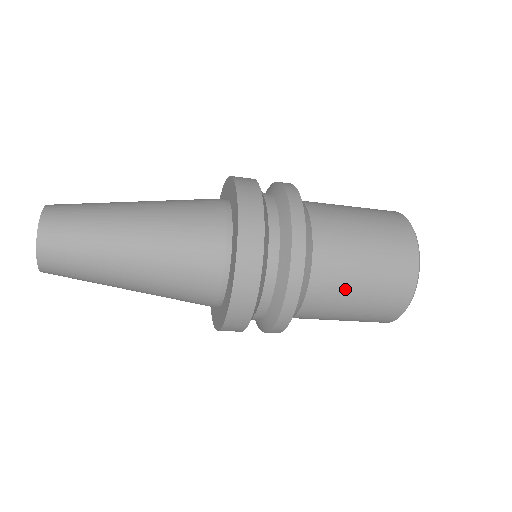
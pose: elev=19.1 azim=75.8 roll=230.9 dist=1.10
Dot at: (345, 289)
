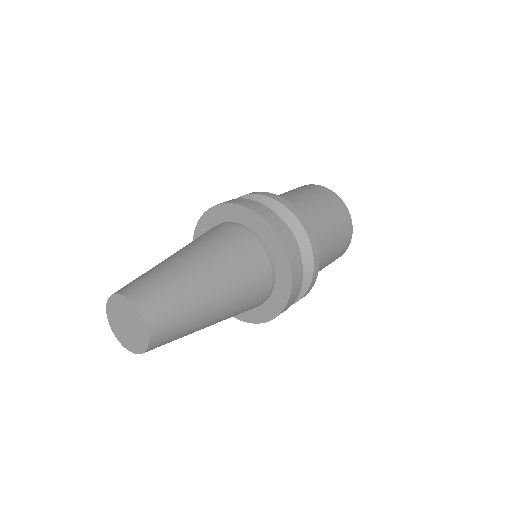
Dot at: occluded
